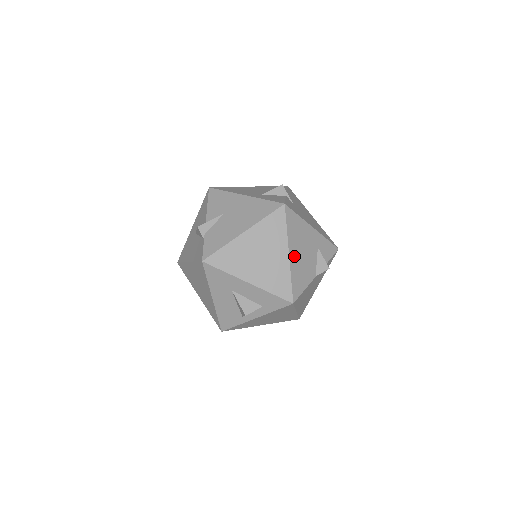
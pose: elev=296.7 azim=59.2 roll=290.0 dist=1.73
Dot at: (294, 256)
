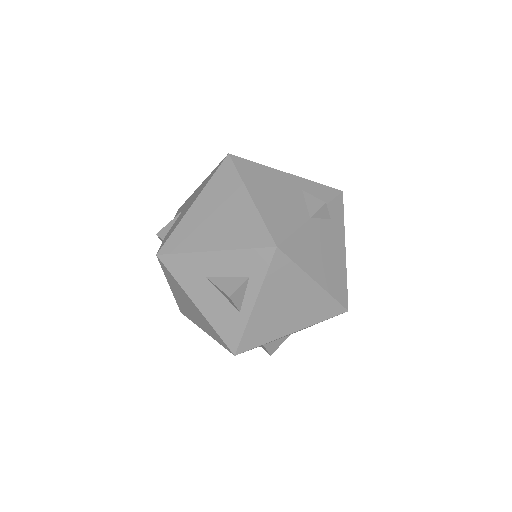
Dot at: (261, 199)
